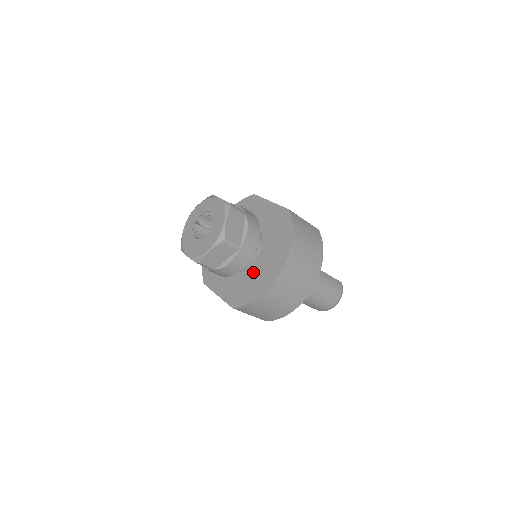
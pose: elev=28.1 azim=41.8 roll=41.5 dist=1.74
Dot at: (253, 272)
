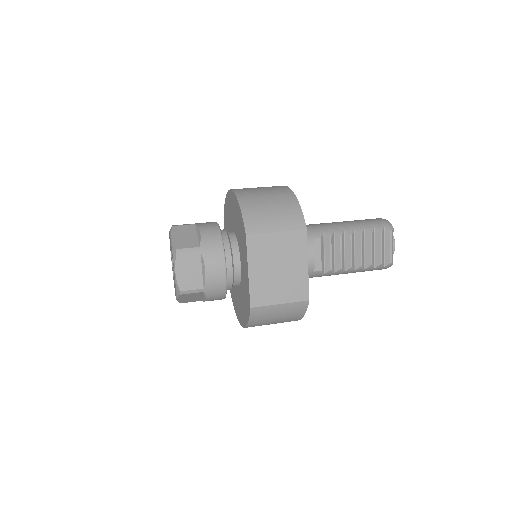
Dot at: (234, 287)
